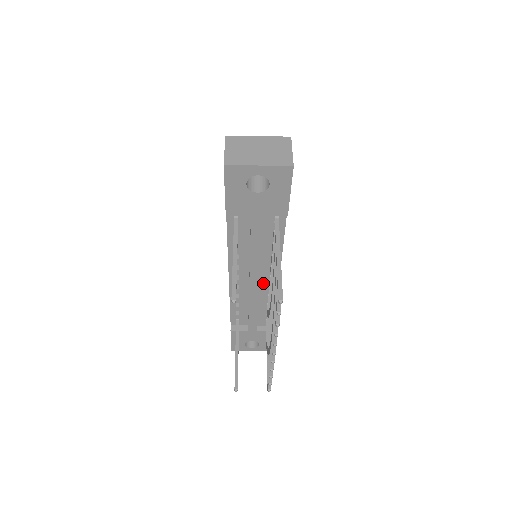
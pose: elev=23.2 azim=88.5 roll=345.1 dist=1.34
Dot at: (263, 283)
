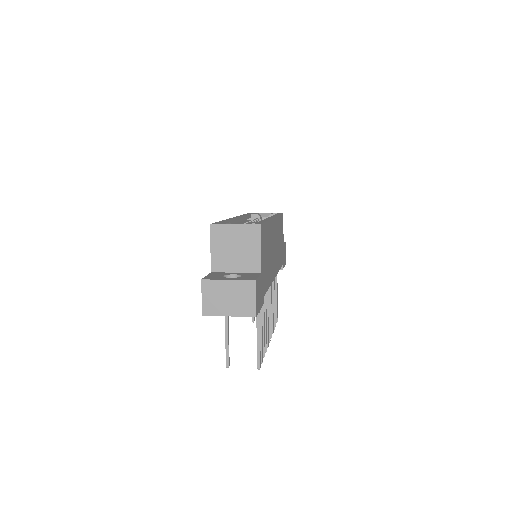
Dot at: occluded
